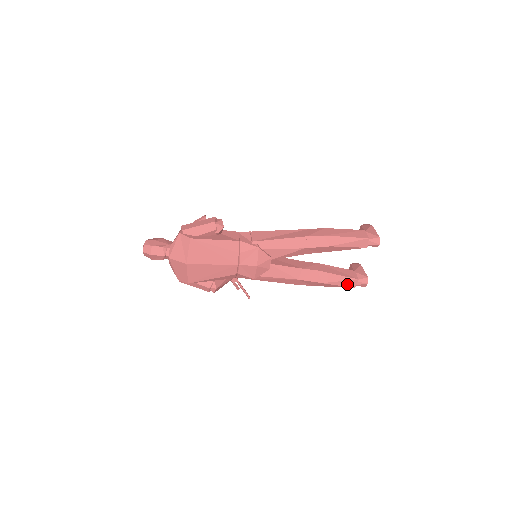
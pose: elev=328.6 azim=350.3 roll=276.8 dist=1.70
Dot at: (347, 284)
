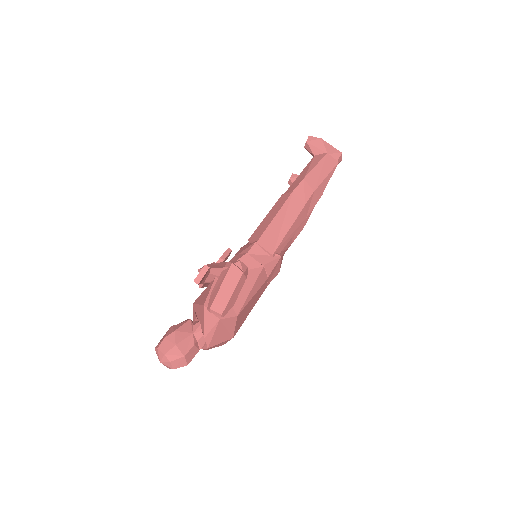
Dot at: occluded
